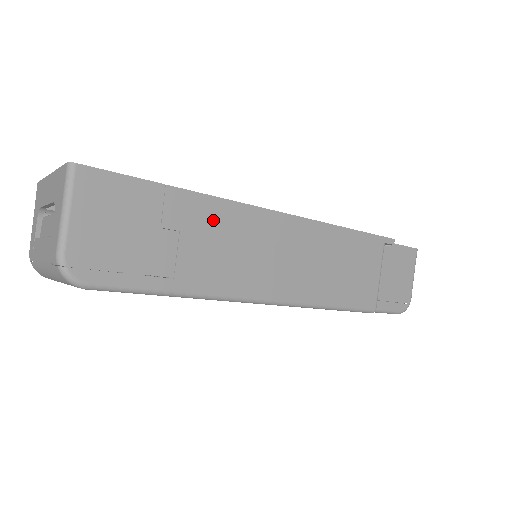
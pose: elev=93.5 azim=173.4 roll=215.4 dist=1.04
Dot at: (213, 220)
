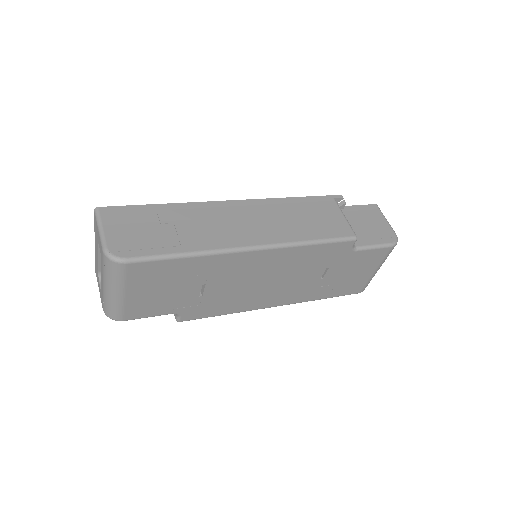
Dot at: (193, 213)
